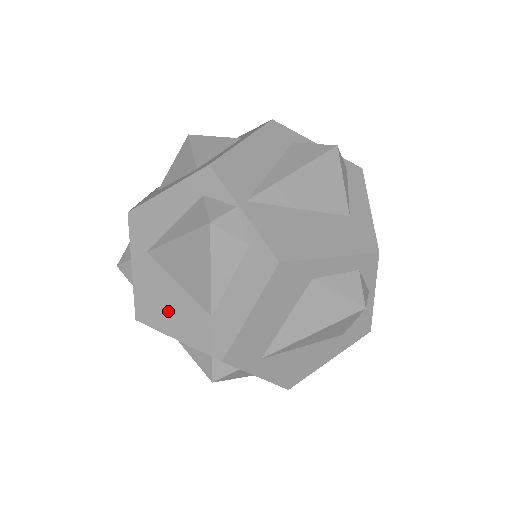
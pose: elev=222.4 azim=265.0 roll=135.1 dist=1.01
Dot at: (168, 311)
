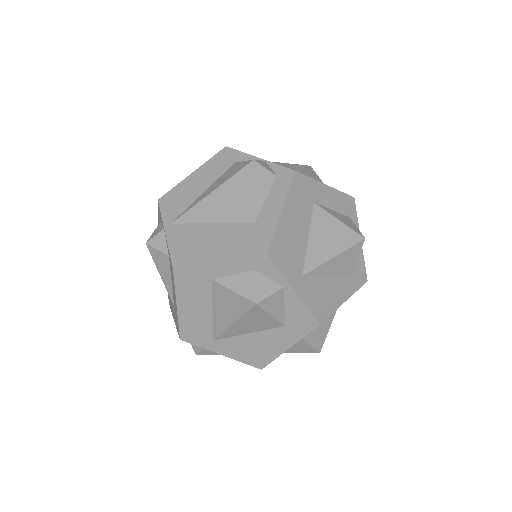
Dot at: (171, 302)
